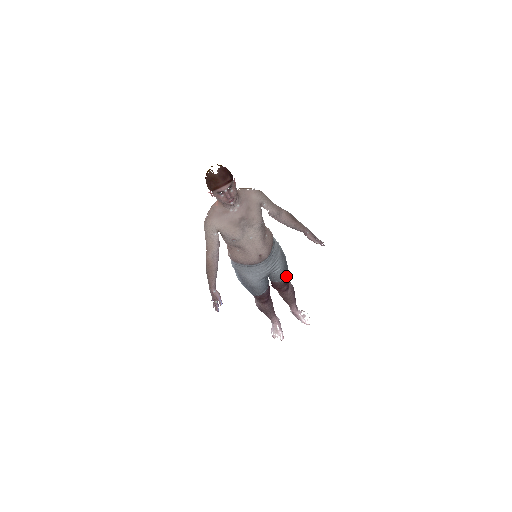
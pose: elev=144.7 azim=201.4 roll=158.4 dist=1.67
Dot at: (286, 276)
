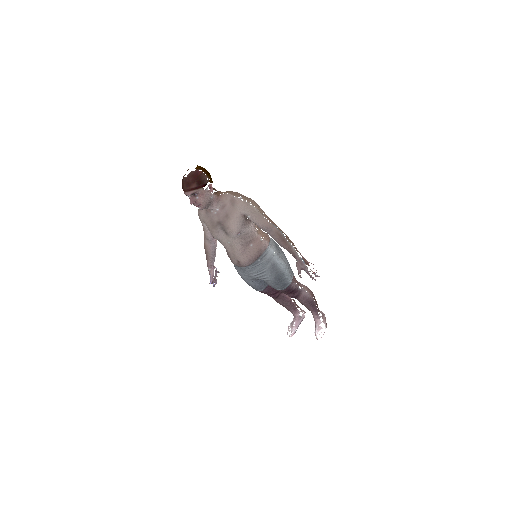
Dot at: (282, 287)
